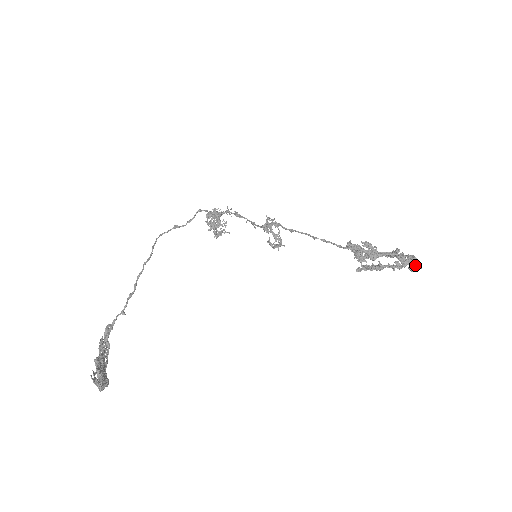
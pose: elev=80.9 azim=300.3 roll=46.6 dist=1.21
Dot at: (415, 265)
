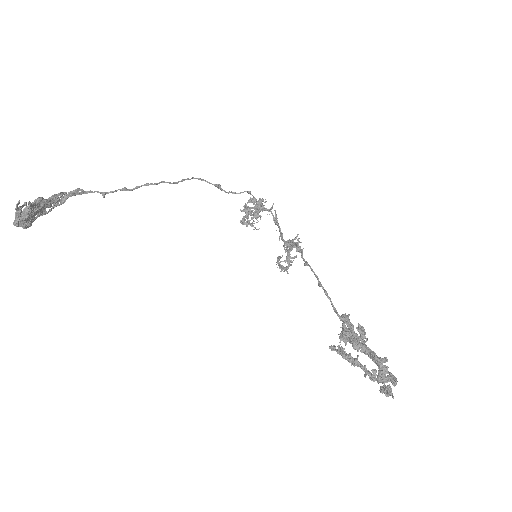
Dot at: (390, 388)
